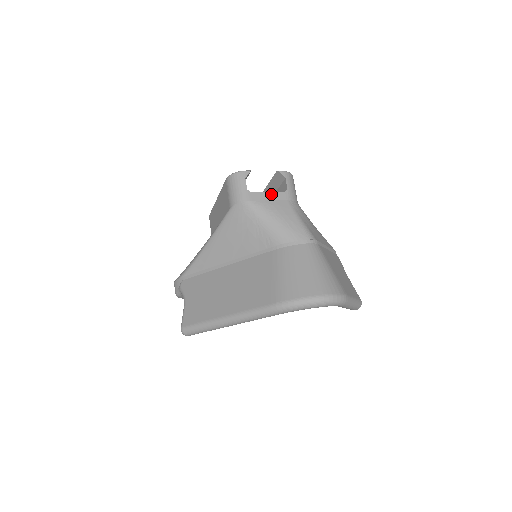
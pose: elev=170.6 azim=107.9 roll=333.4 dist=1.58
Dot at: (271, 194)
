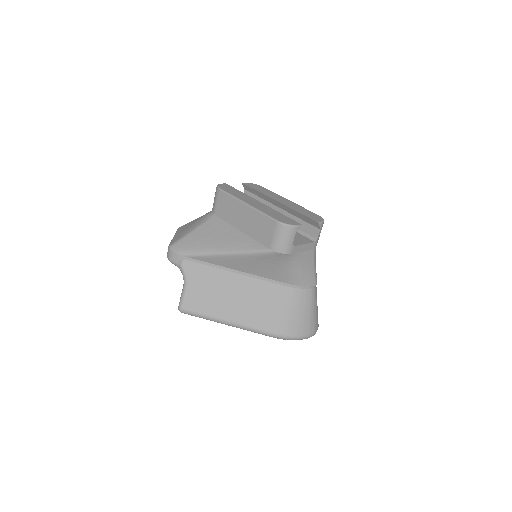
Dot at: (306, 246)
